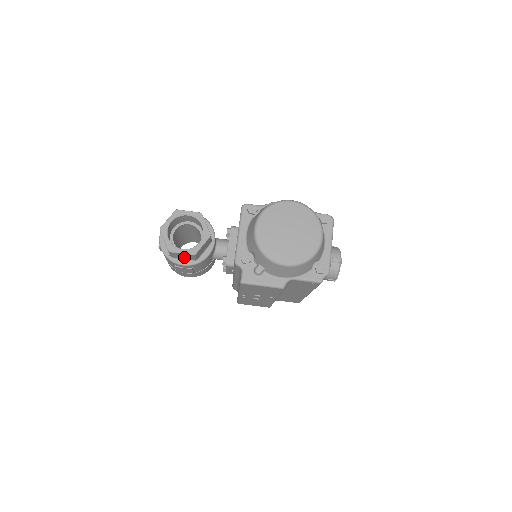
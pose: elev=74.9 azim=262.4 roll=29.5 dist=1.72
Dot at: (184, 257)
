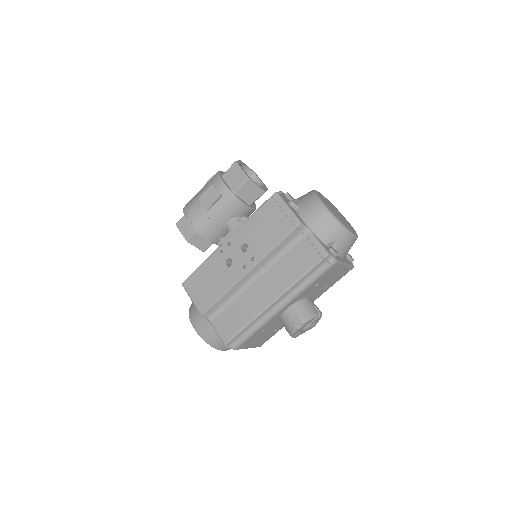
Dot at: (233, 180)
